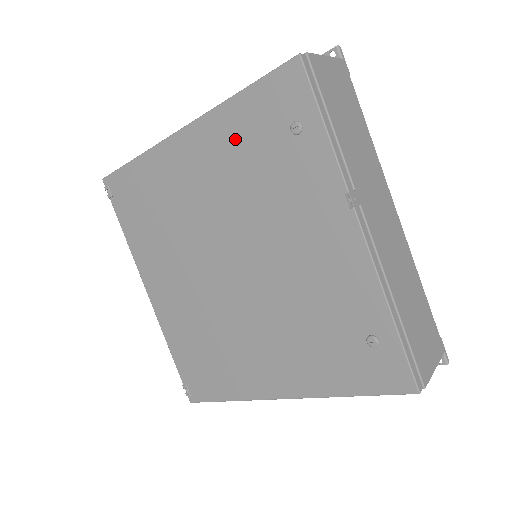
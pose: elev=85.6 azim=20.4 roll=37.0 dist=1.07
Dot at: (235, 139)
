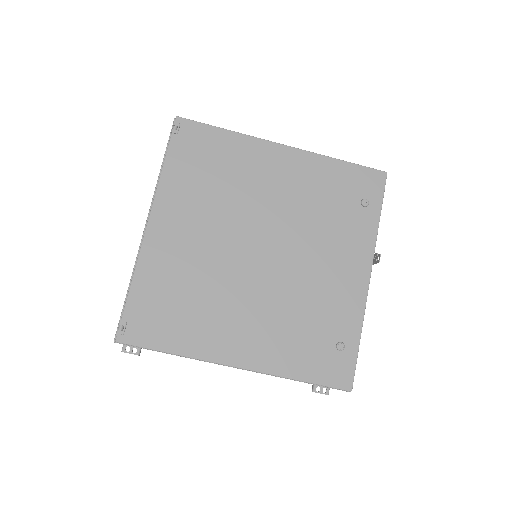
Dot at: (322, 180)
